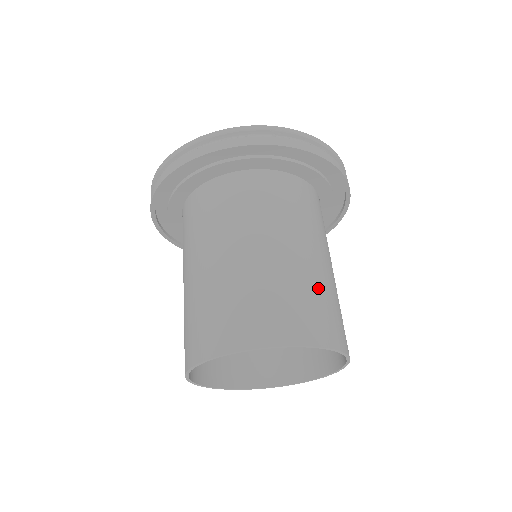
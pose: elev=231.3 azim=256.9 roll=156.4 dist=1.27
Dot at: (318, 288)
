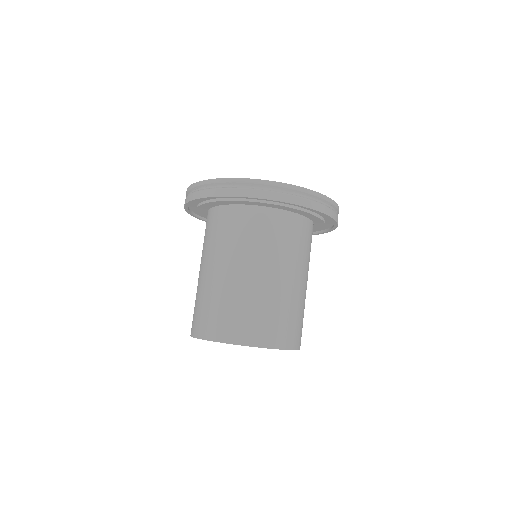
Dot at: (303, 310)
